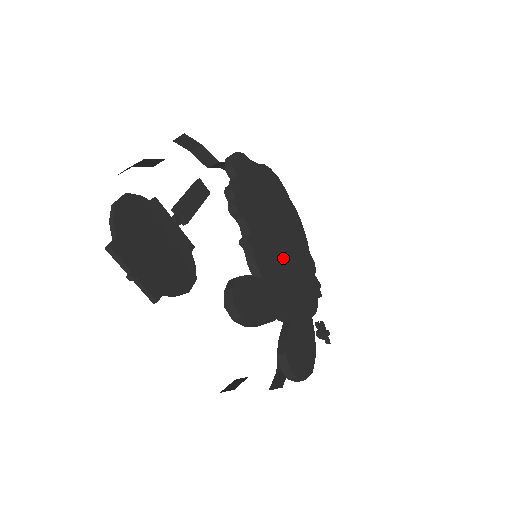
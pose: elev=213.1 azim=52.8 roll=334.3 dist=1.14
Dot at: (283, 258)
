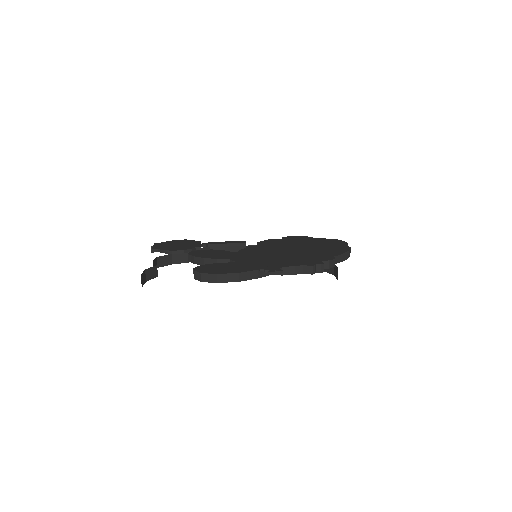
Dot at: (280, 253)
